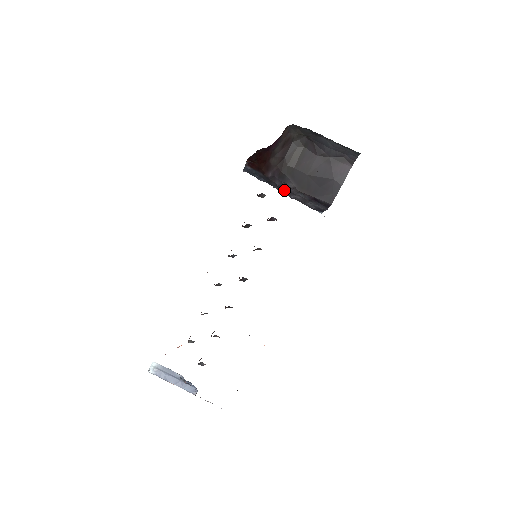
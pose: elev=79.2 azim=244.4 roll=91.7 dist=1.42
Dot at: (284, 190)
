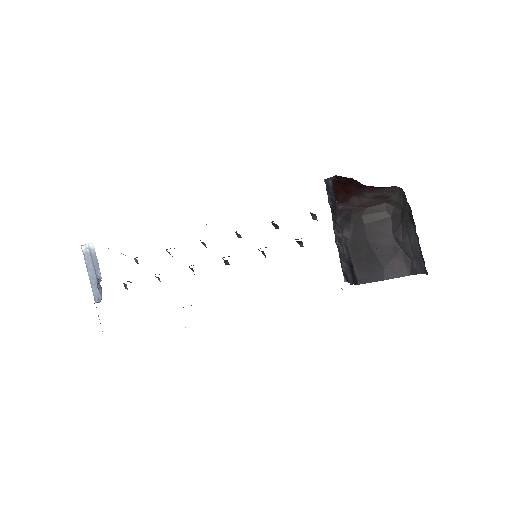
Dot at: occluded
